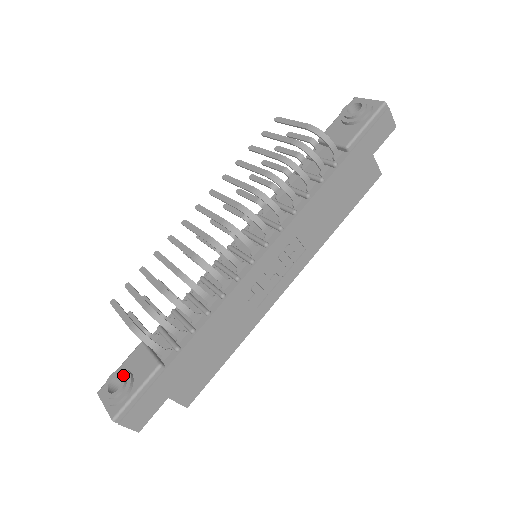
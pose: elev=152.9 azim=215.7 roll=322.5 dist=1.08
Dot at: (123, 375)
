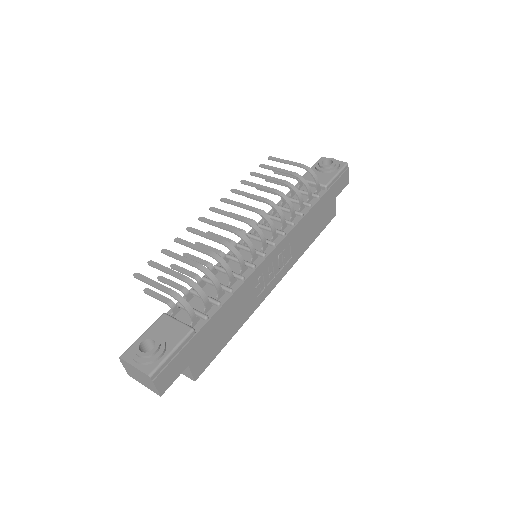
Dot at: (156, 337)
